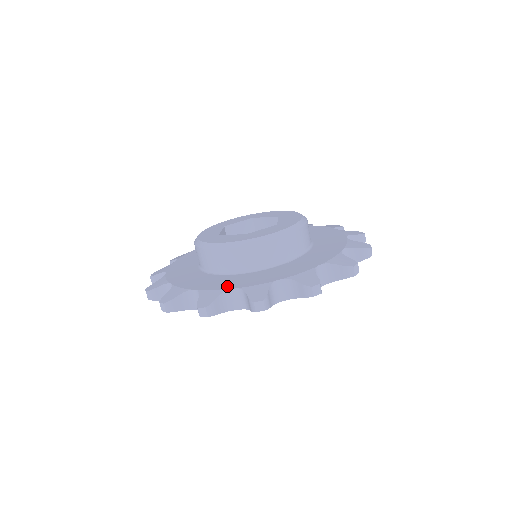
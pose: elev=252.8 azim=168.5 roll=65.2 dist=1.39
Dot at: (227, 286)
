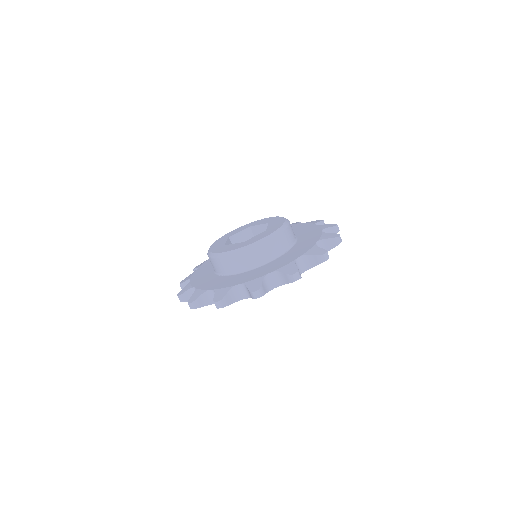
Dot at: (233, 283)
